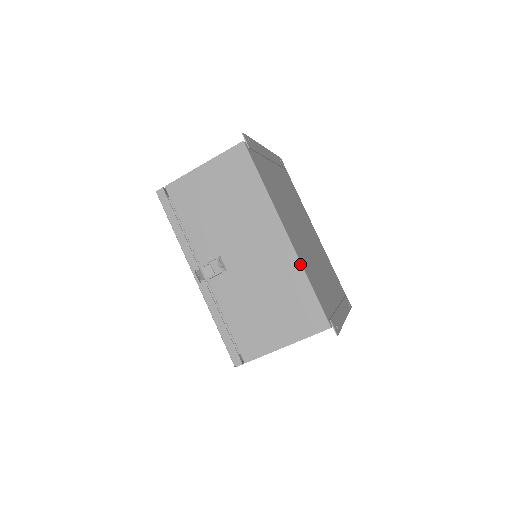
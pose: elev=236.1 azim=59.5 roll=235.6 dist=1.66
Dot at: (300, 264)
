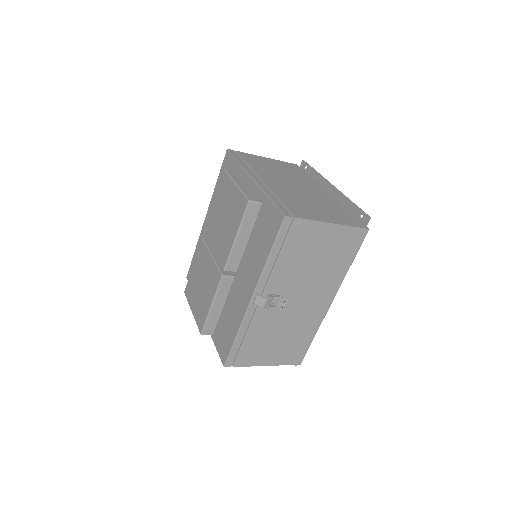
Dot at: occluded
